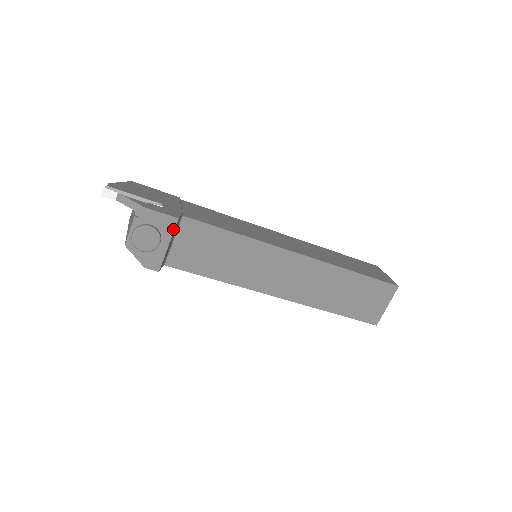
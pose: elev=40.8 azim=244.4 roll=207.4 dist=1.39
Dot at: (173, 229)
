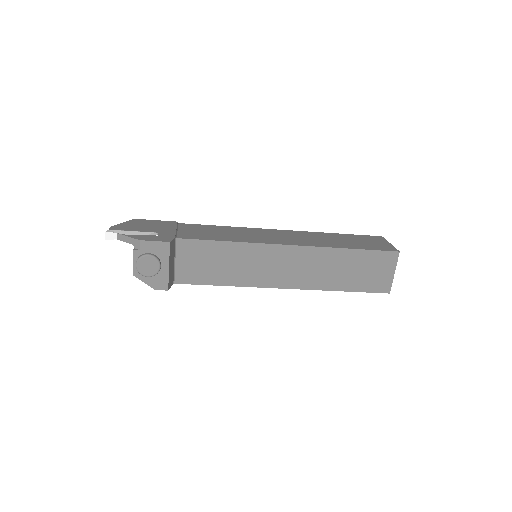
Dot at: (168, 252)
